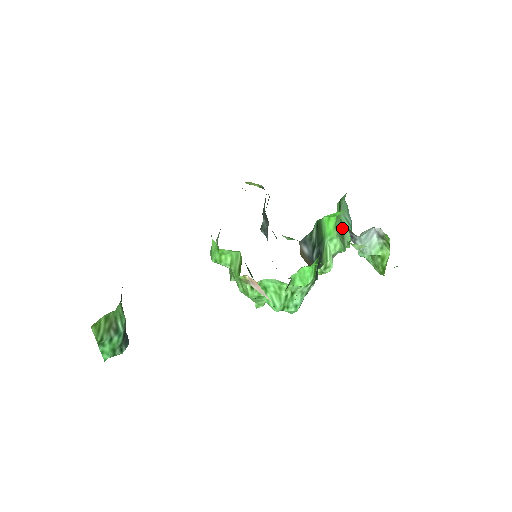
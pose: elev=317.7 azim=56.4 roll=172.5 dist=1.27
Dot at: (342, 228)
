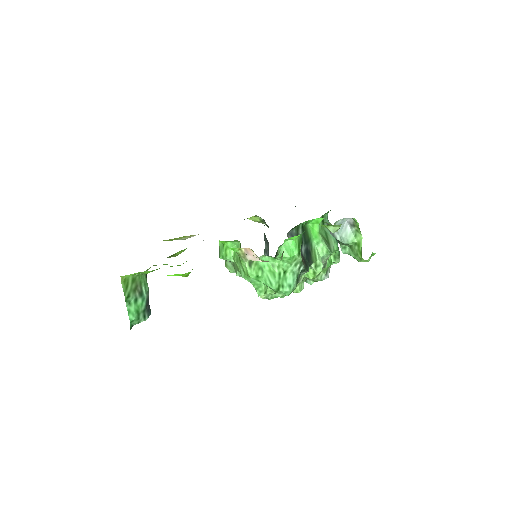
Dot at: (327, 237)
